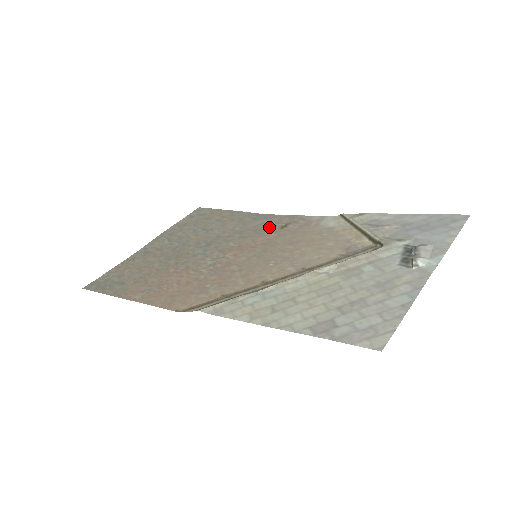
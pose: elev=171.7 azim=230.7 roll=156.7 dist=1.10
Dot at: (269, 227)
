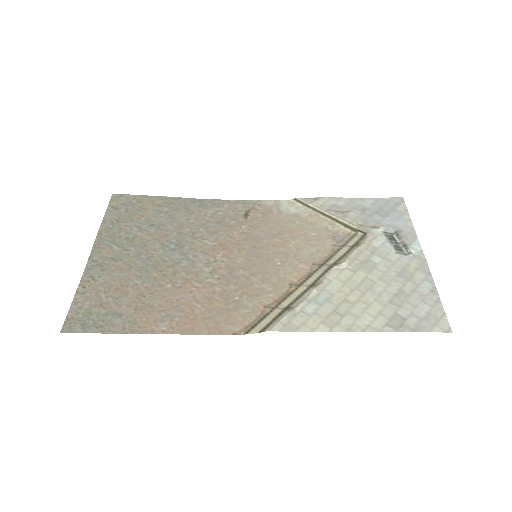
Dot at: (230, 217)
